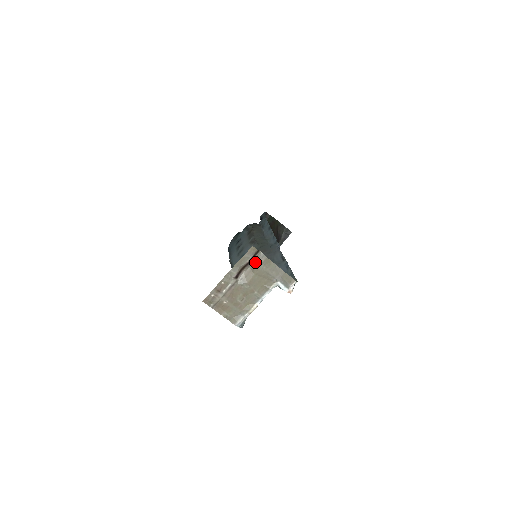
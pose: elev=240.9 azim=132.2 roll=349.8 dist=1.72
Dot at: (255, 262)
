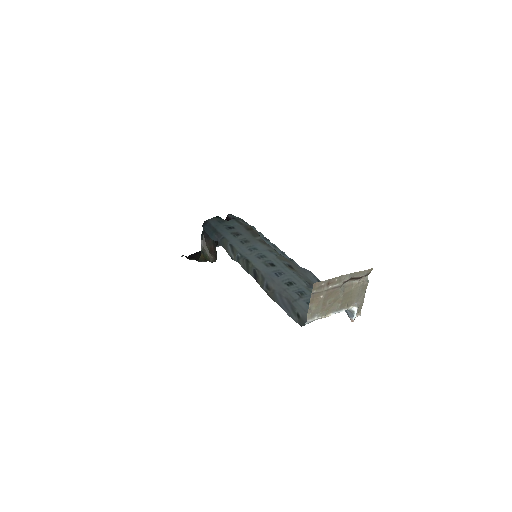
Dot at: (361, 281)
